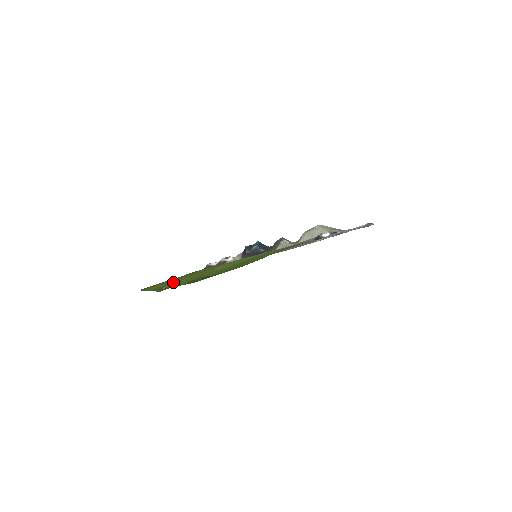
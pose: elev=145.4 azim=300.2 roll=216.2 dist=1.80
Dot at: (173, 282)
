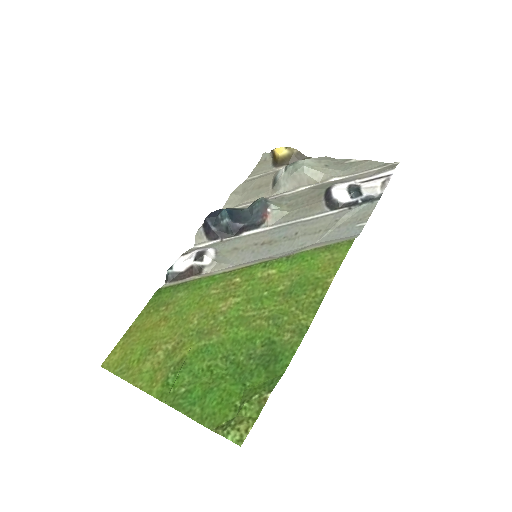
Dot at: (168, 353)
